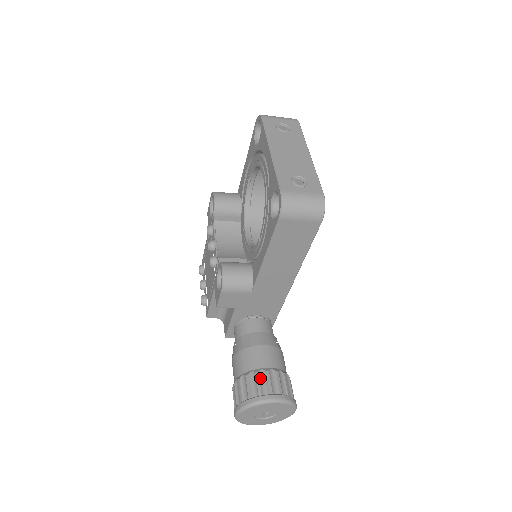
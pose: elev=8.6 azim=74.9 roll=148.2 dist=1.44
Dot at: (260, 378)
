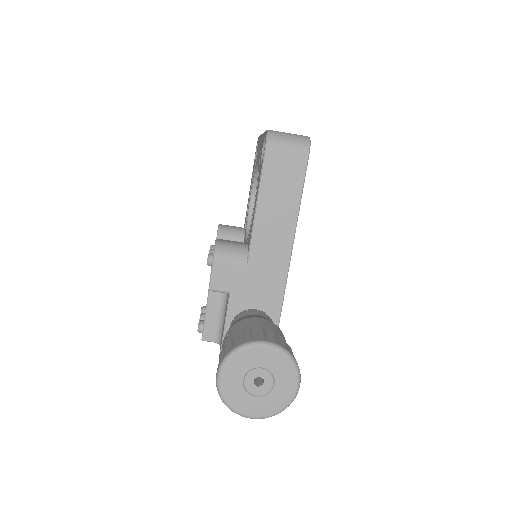
Dot at: (251, 332)
